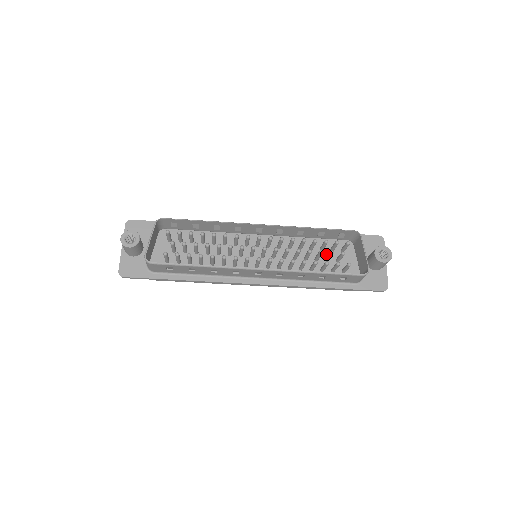
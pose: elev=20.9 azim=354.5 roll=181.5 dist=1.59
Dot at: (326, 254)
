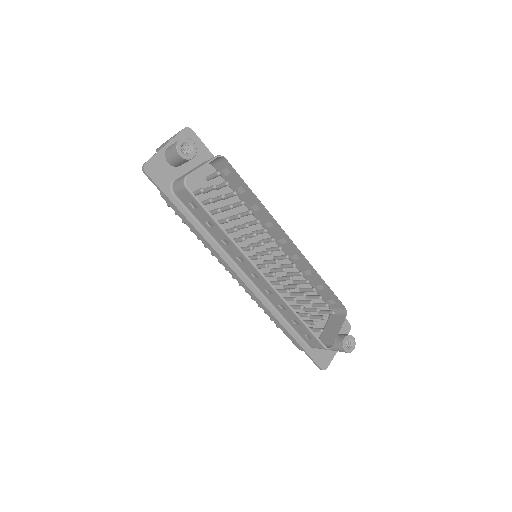
Dot at: (307, 304)
